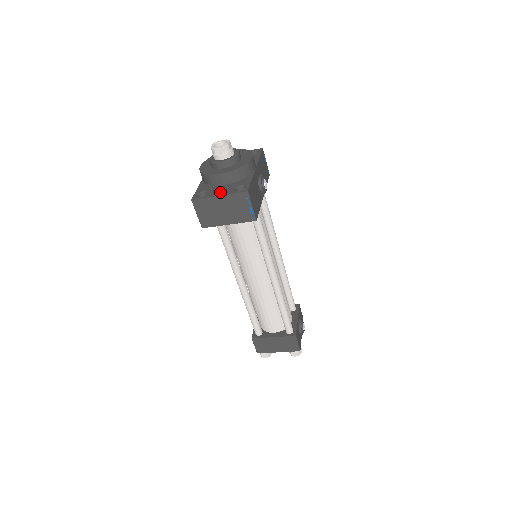
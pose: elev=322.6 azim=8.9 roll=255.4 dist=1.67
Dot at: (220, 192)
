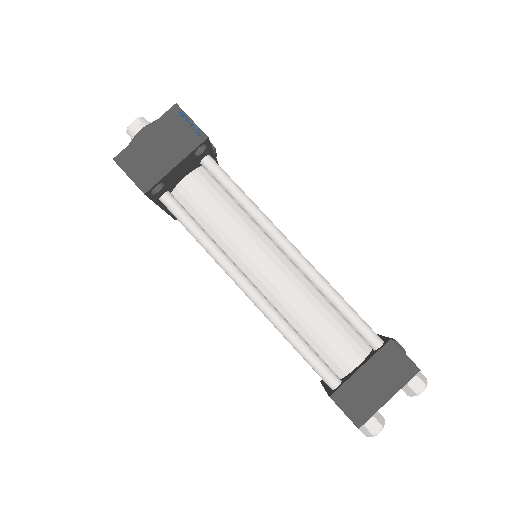
Dot at: occluded
